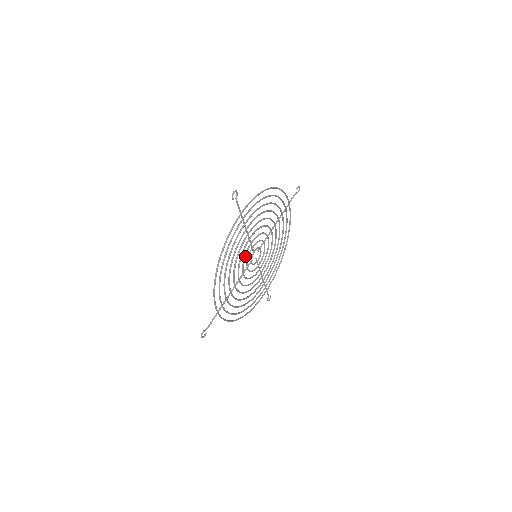
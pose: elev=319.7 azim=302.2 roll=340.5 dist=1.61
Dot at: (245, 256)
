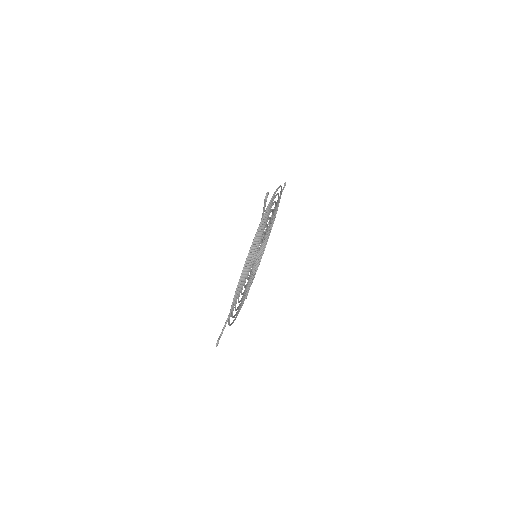
Dot at: (253, 257)
